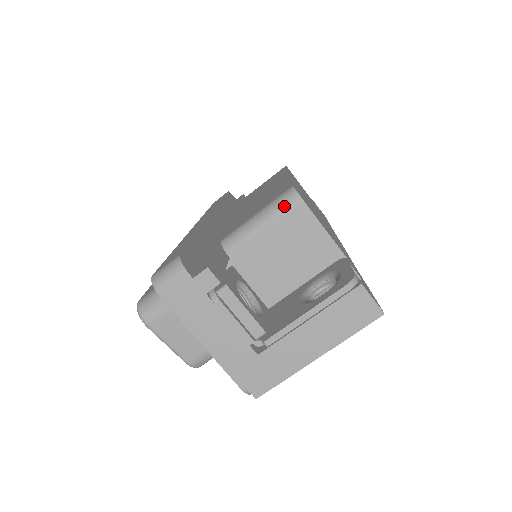
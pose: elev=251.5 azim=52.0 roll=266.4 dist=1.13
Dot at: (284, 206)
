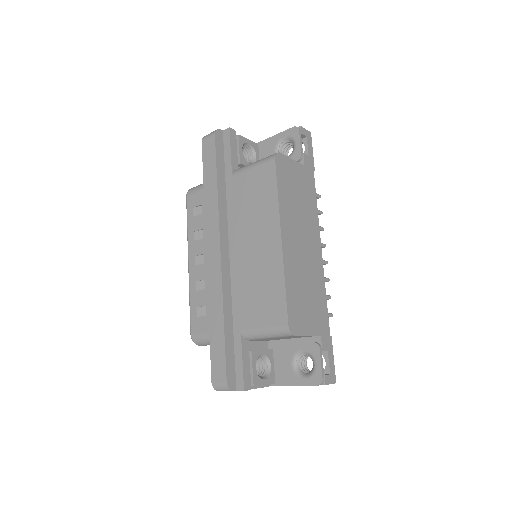
Dot at: (283, 336)
